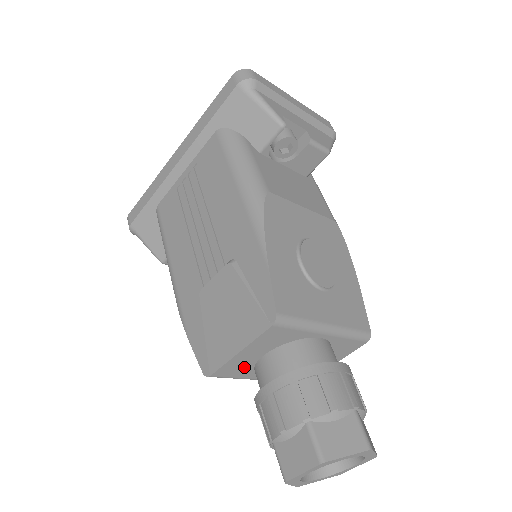
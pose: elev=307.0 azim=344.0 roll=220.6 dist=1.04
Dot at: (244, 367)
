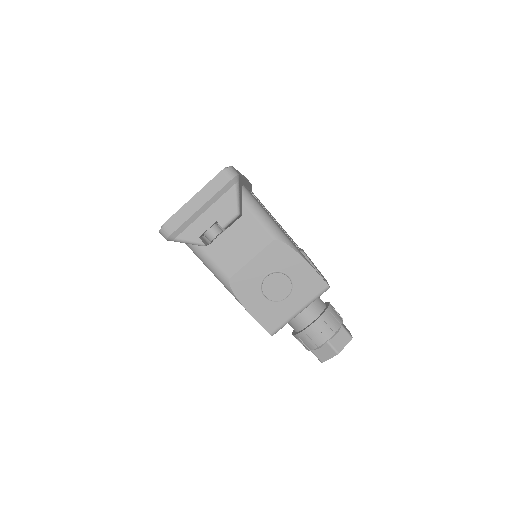
Dot at: occluded
